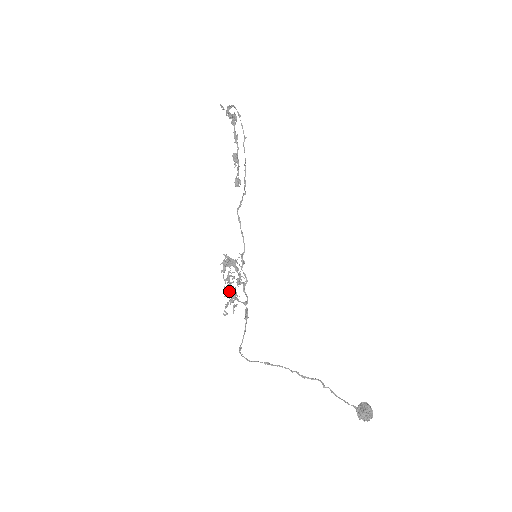
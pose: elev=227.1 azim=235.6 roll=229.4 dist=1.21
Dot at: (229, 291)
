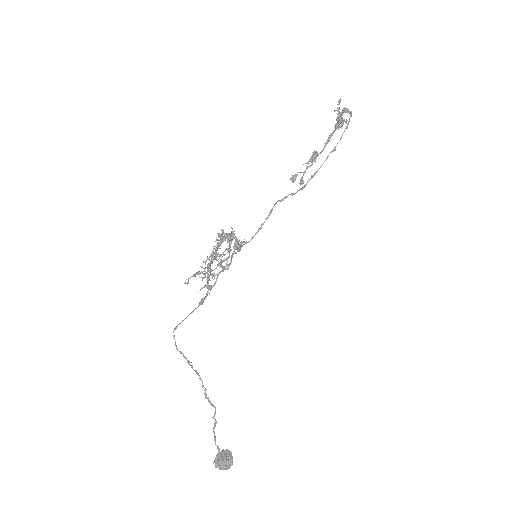
Dot at: (210, 266)
